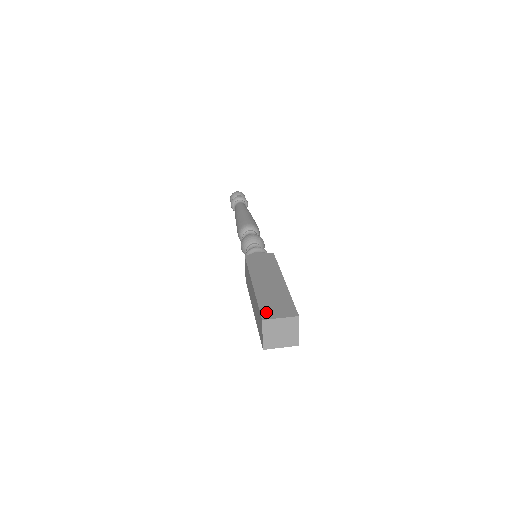
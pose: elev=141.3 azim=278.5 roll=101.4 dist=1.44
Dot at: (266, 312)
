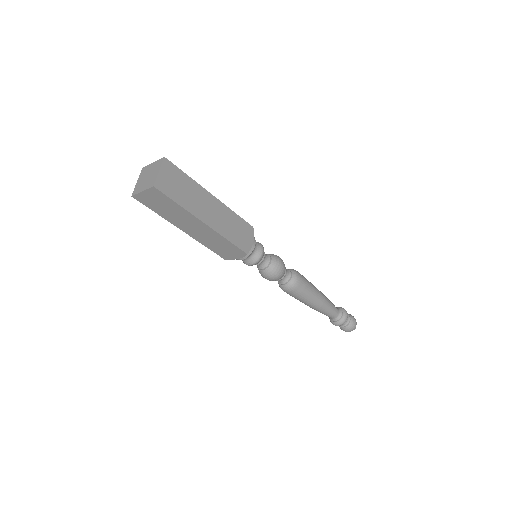
Dot at: occluded
